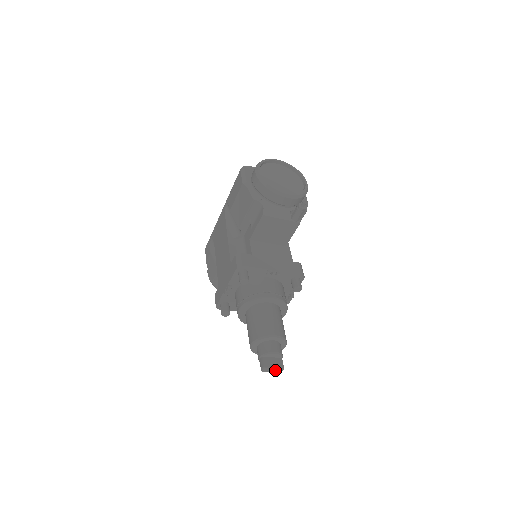
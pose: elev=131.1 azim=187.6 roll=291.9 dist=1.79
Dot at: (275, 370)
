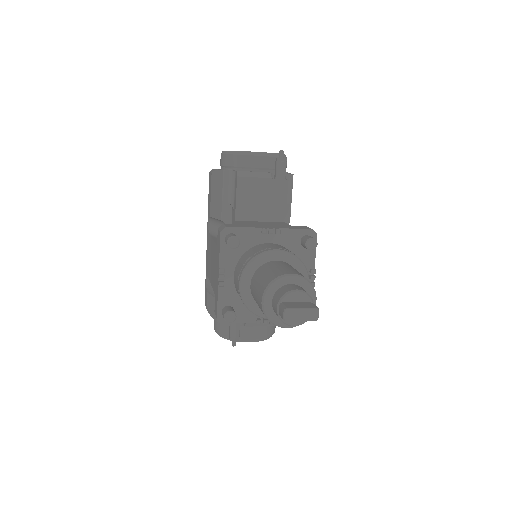
Dot at: (305, 315)
